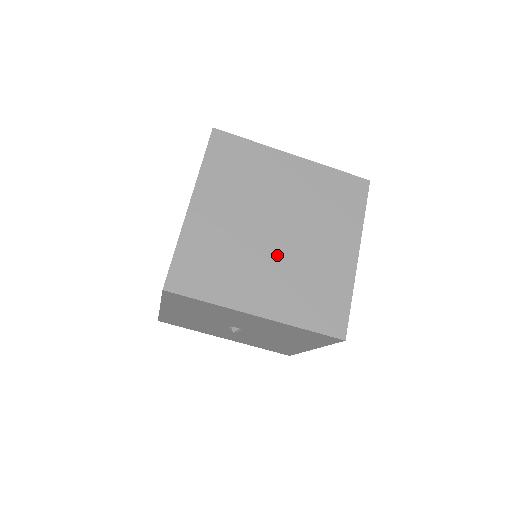
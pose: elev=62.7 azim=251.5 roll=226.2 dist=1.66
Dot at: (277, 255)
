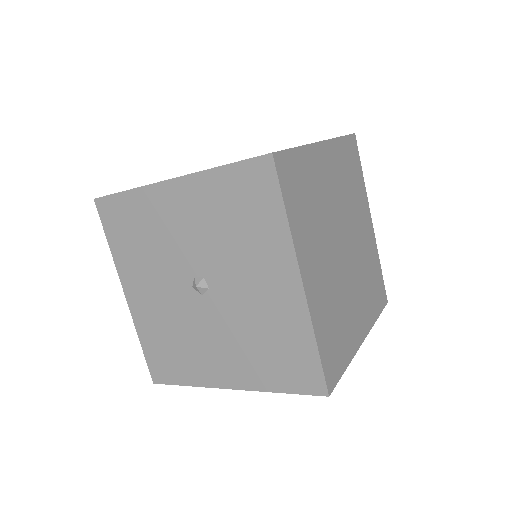
Dot at: (335, 261)
